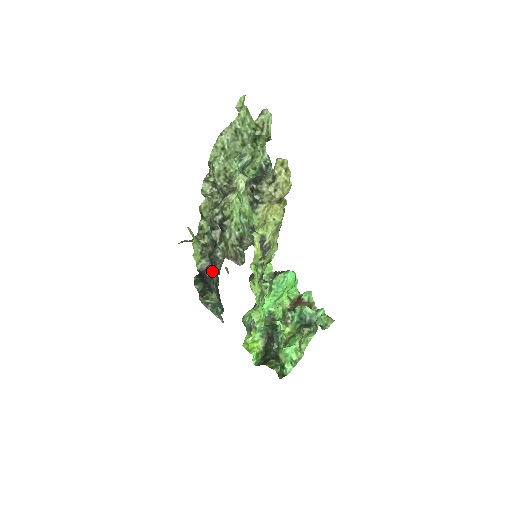
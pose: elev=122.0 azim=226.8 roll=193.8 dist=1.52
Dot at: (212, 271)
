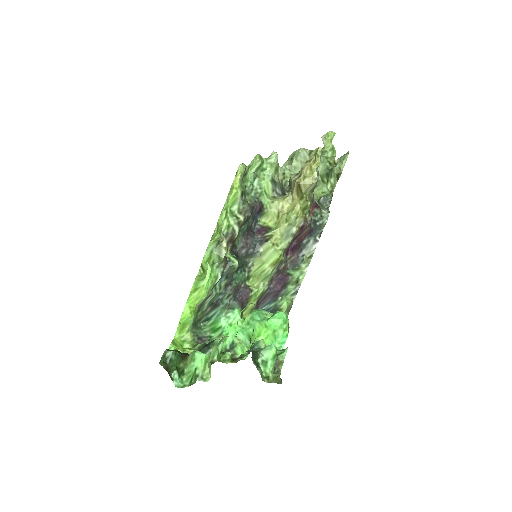
Dot at: occluded
